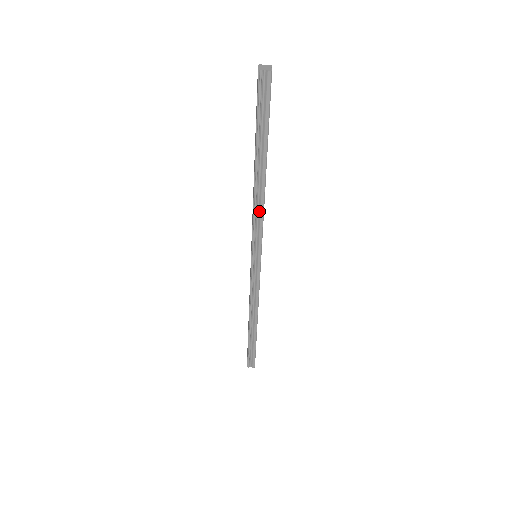
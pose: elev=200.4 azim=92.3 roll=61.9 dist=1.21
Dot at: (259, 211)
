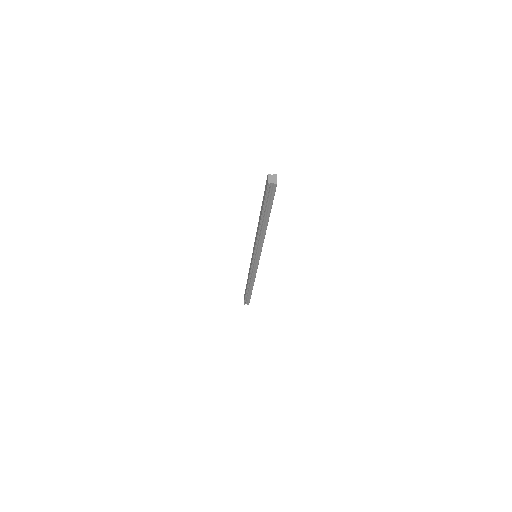
Dot at: (261, 240)
